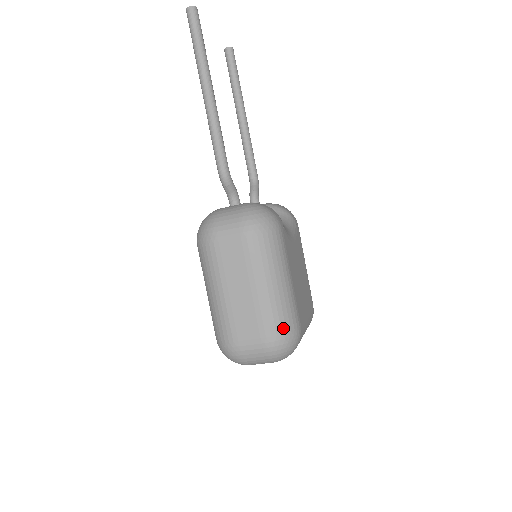
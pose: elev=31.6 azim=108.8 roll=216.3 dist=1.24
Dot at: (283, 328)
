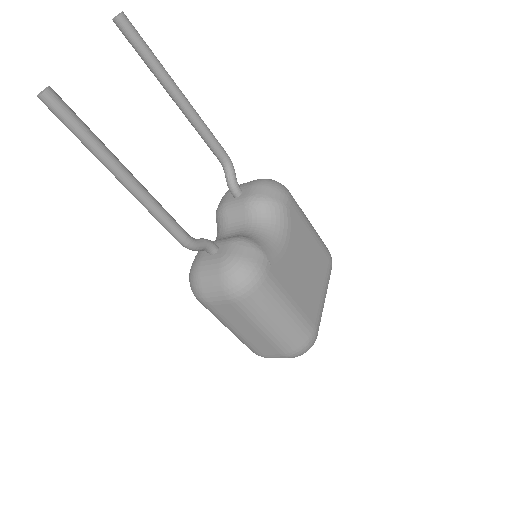
Dot at: (298, 345)
